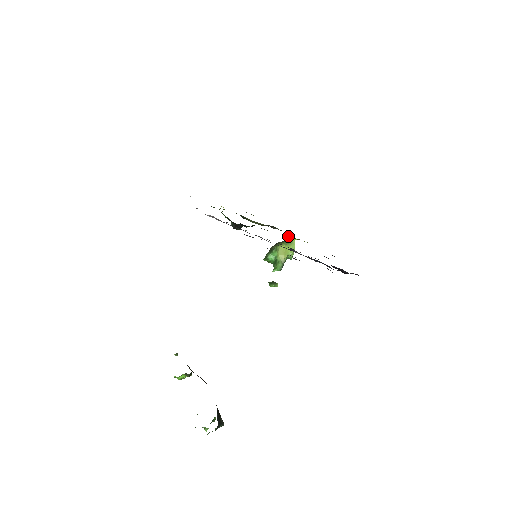
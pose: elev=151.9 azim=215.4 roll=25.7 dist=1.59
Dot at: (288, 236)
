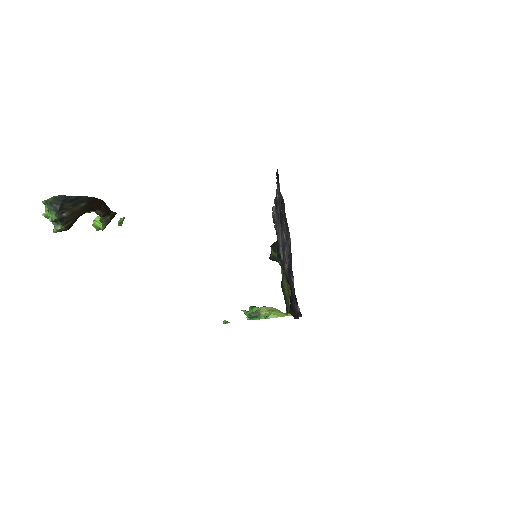
Dot at: occluded
